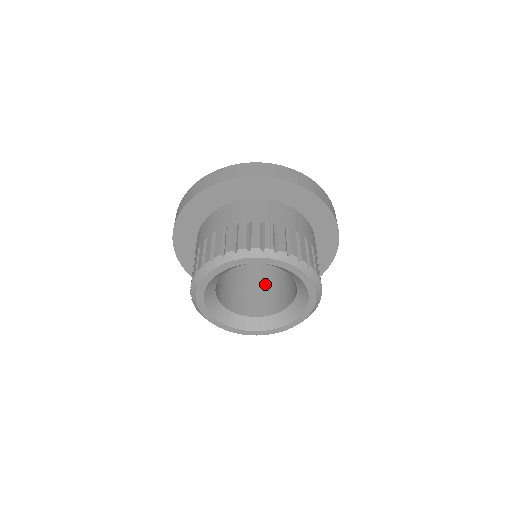
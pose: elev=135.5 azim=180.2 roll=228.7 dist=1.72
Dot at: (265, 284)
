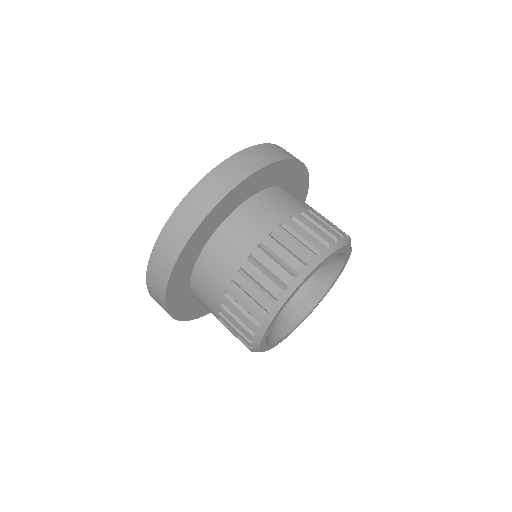
Dot at: occluded
